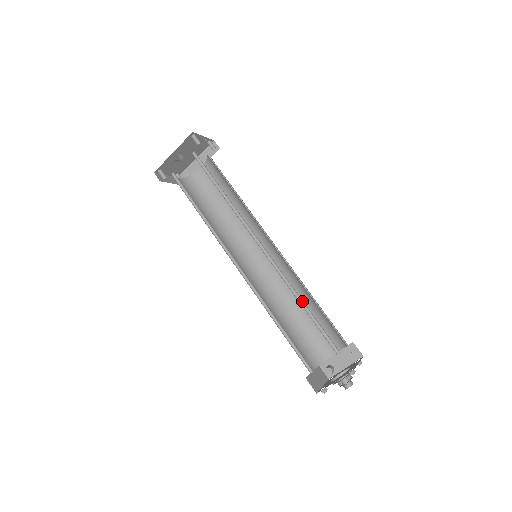
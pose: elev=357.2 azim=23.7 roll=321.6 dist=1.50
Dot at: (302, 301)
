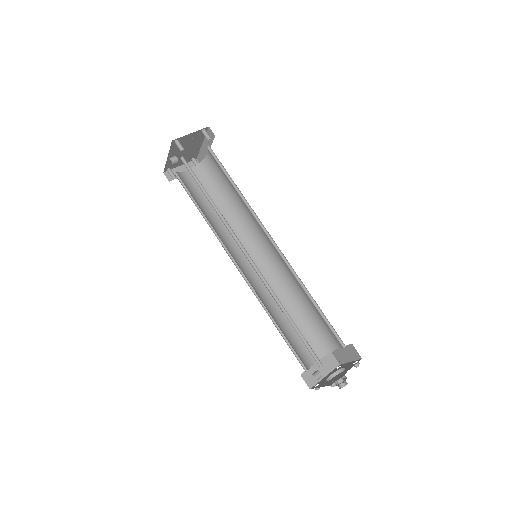
Dot at: occluded
